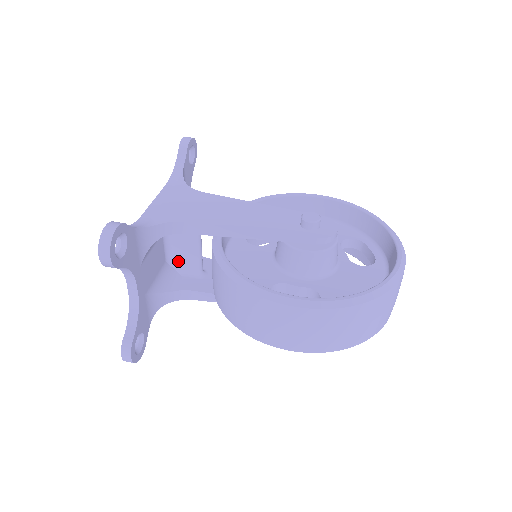
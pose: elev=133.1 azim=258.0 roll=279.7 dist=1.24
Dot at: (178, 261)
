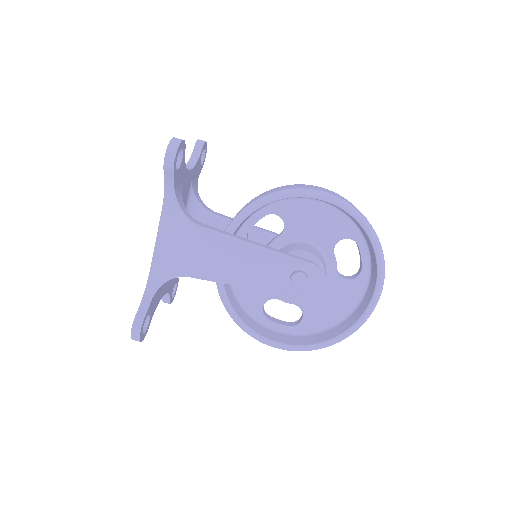
Dot at: occluded
